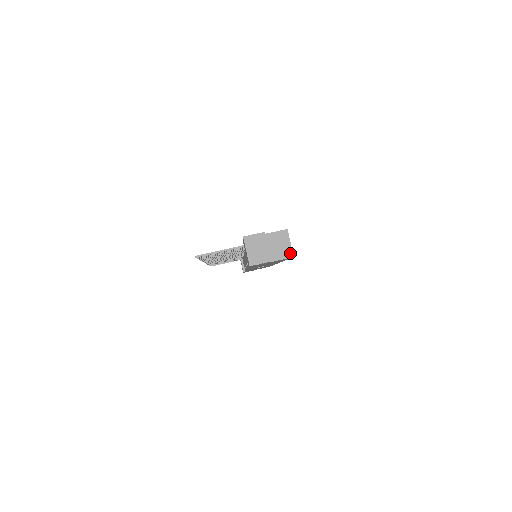
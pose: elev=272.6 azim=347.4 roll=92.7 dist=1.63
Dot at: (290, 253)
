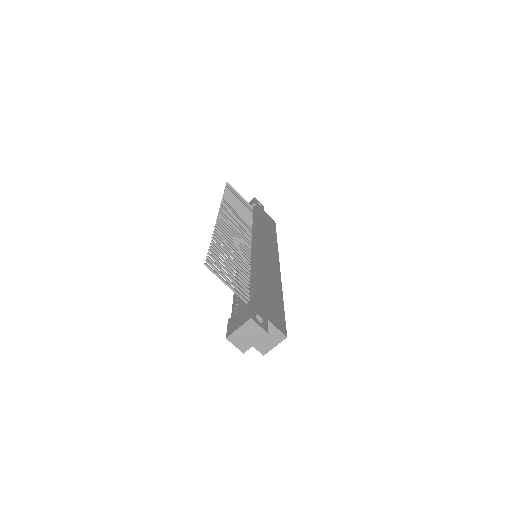
Dot at: (265, 351)
